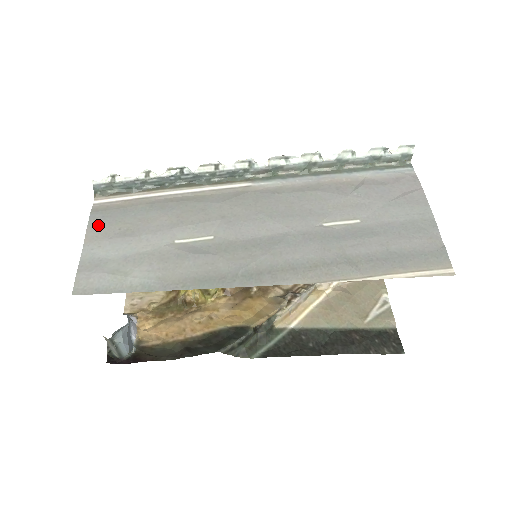
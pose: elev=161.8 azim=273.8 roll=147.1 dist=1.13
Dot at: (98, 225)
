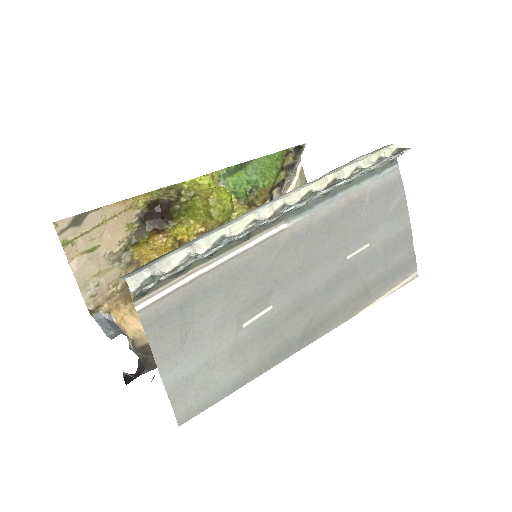
Dot at: (161, 340)
